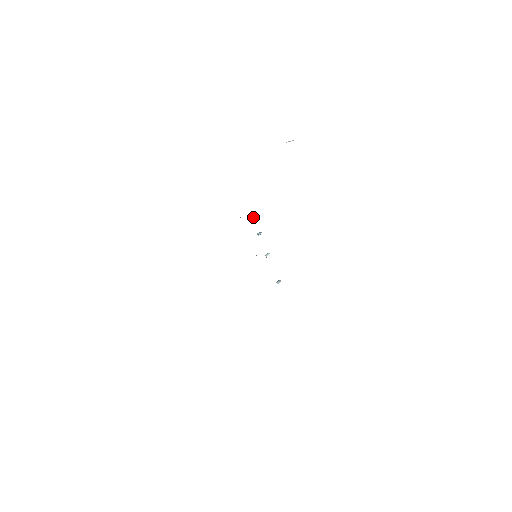
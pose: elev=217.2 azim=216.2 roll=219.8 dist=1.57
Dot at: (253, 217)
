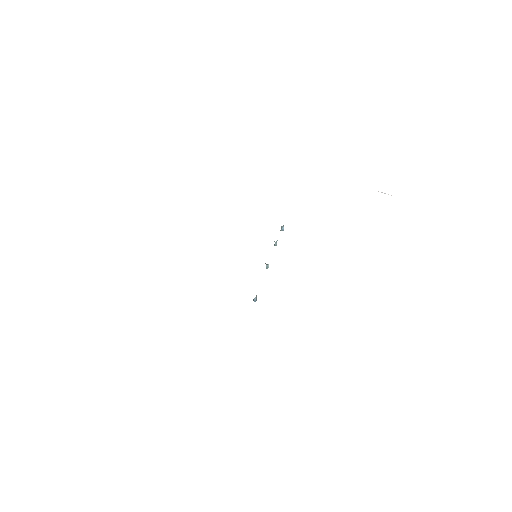
Dot at: occluded
